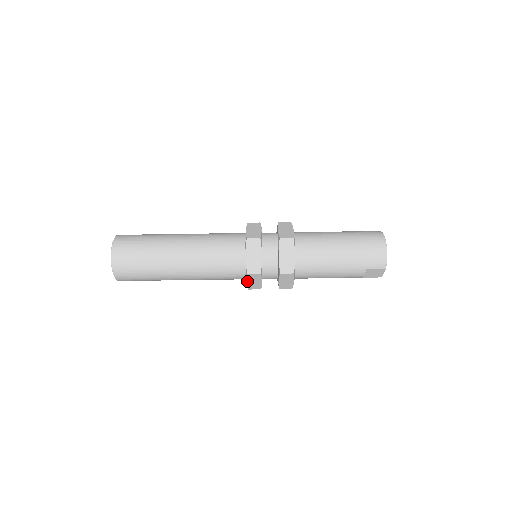
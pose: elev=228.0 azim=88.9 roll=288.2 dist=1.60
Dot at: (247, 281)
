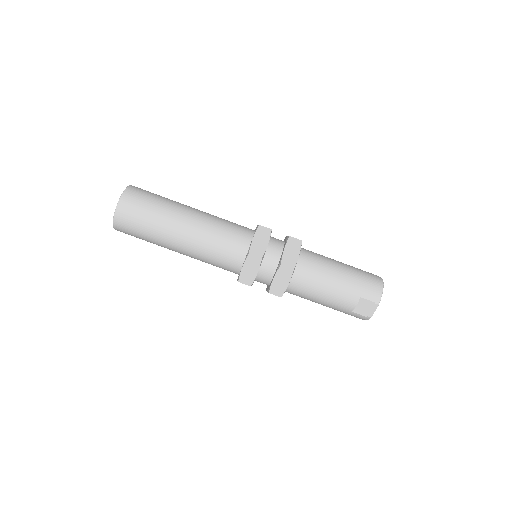
Dot at: (243, 266)
